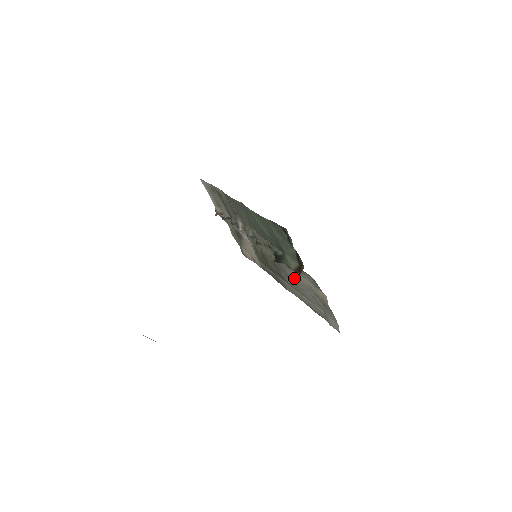
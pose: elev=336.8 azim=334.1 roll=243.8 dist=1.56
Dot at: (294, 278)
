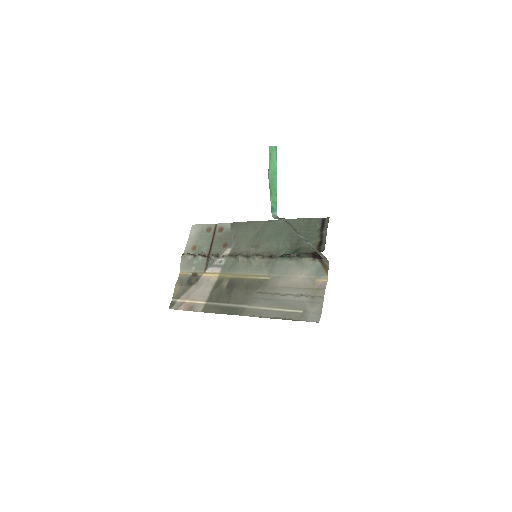
Dot at: (279, 285)
